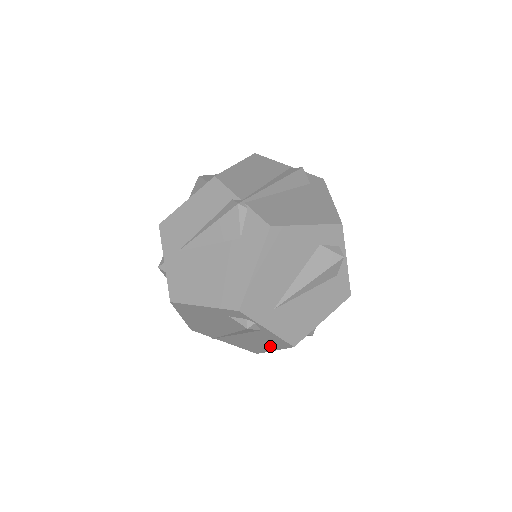
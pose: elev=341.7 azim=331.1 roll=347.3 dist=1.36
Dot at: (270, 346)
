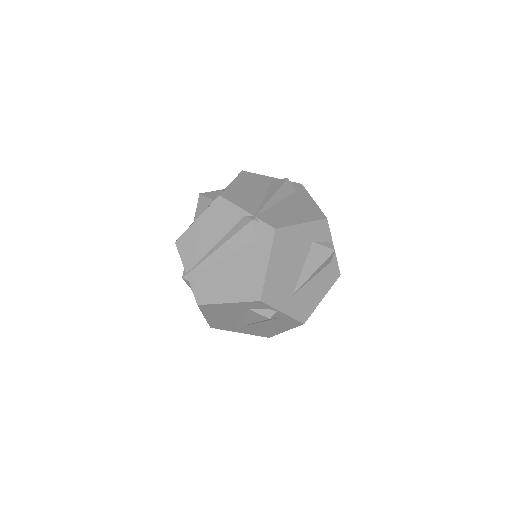
Dot at: occluded
